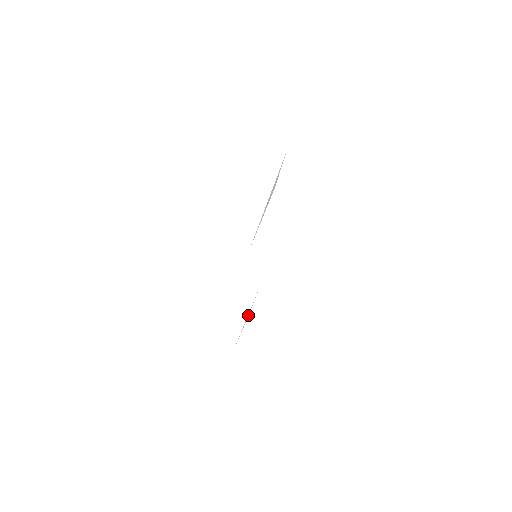
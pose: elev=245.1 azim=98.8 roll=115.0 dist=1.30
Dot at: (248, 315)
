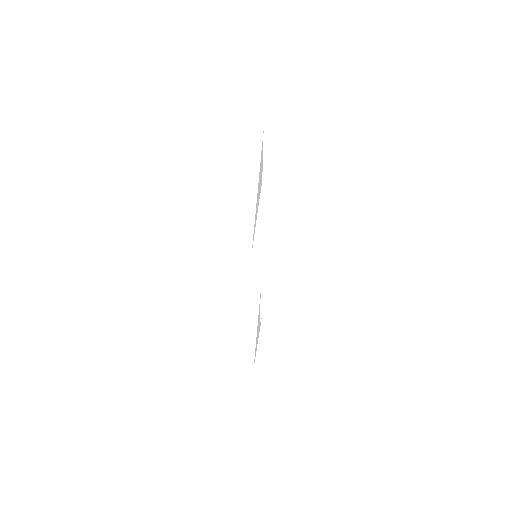
Dot at: (259, 324)
